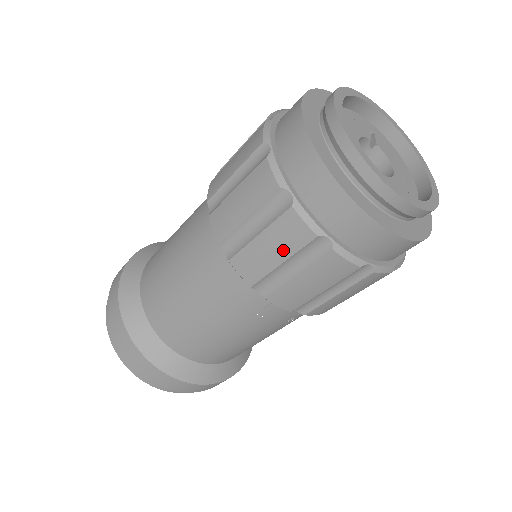
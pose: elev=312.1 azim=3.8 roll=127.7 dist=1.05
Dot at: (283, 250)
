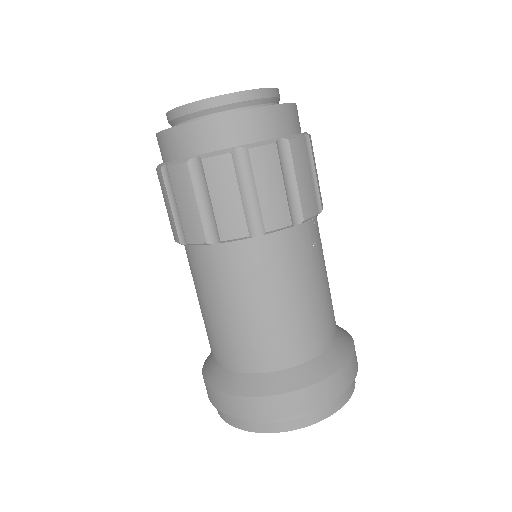
Dot at: (275, 177)
